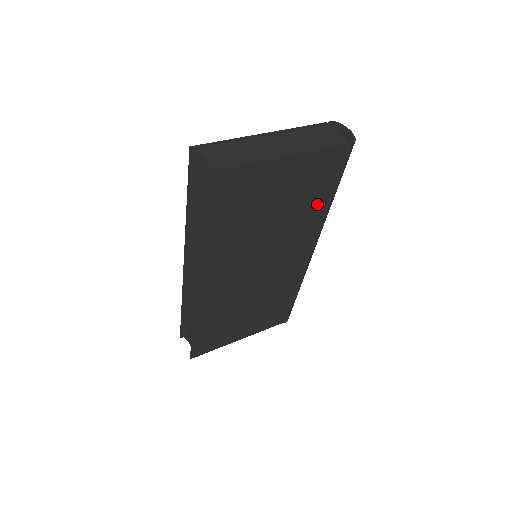
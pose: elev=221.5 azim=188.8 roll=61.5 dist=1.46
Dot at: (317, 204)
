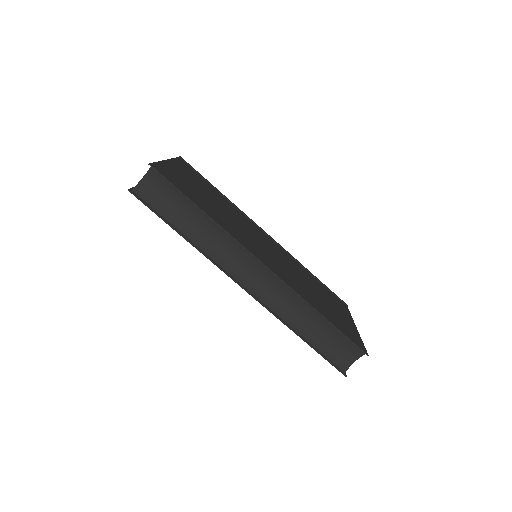
Dot at: (220, 196)
